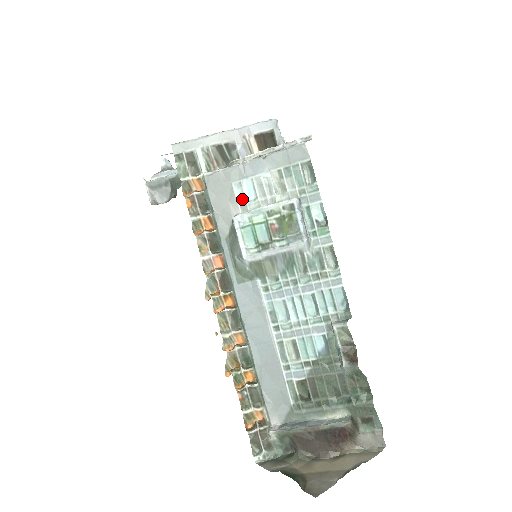
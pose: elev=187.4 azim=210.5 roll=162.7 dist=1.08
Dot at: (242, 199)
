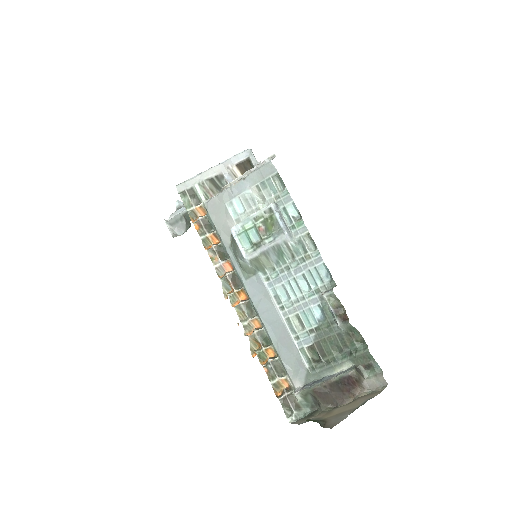
Dot at: (235, 214)
